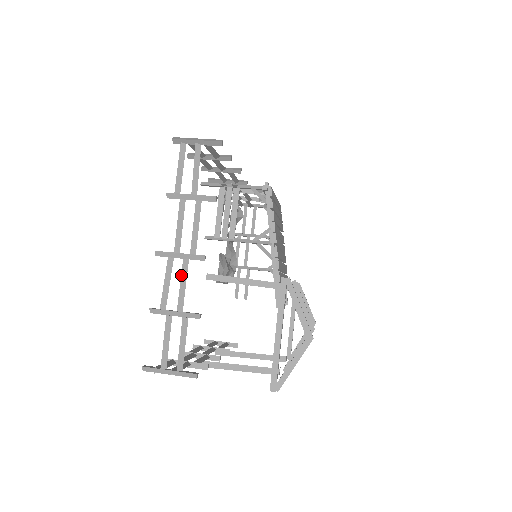
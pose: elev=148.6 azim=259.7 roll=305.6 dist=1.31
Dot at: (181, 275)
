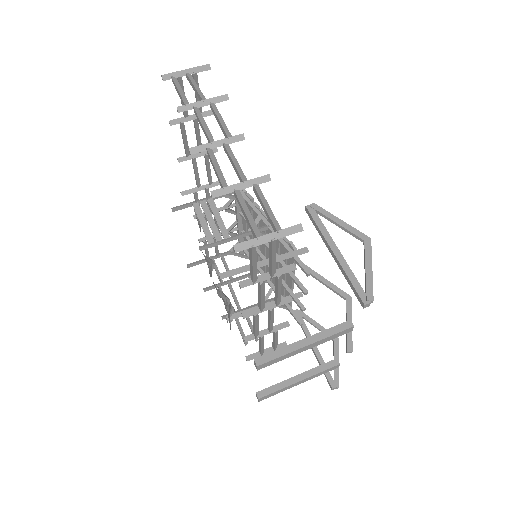
Dot at: (229, 155)
